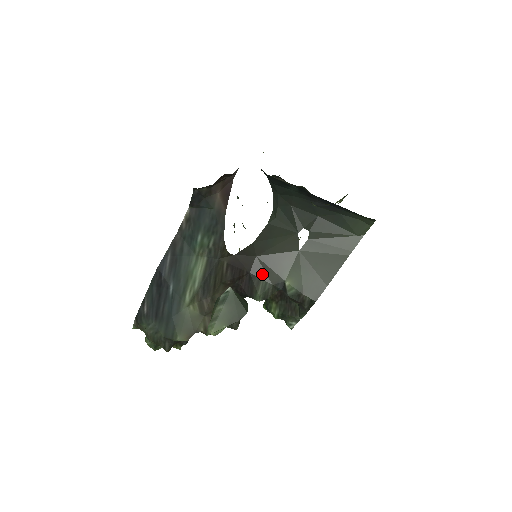
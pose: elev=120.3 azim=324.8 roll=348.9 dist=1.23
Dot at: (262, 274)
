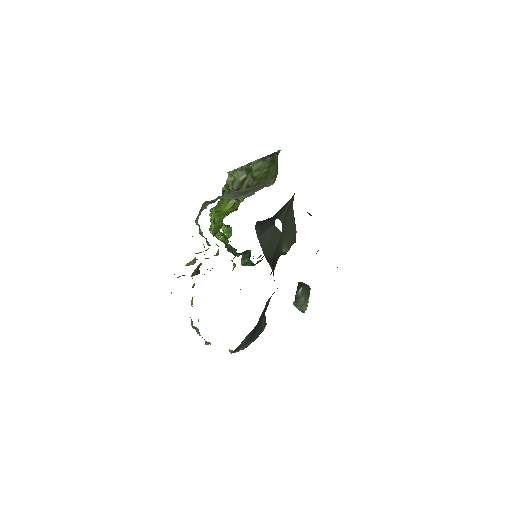
Dot at: (275, 261)
